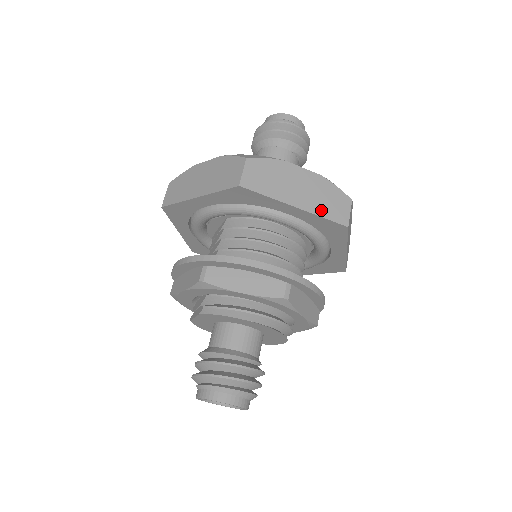
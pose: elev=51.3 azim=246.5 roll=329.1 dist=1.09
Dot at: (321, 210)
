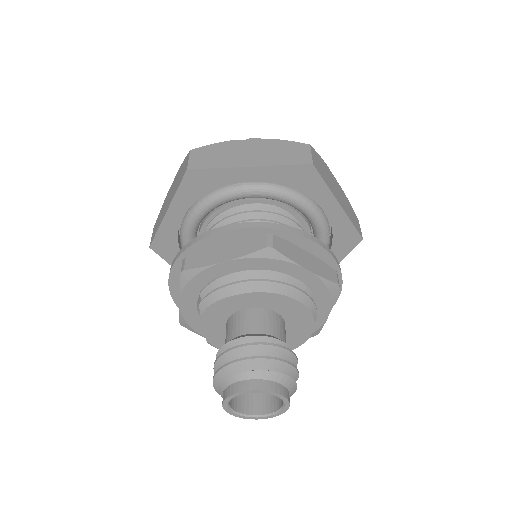
Dot at: (278, 161)
